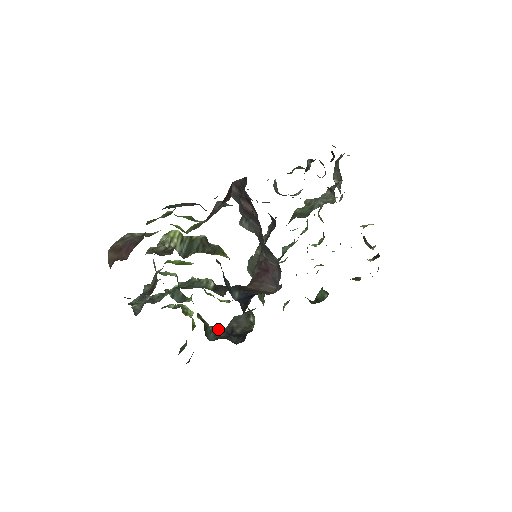
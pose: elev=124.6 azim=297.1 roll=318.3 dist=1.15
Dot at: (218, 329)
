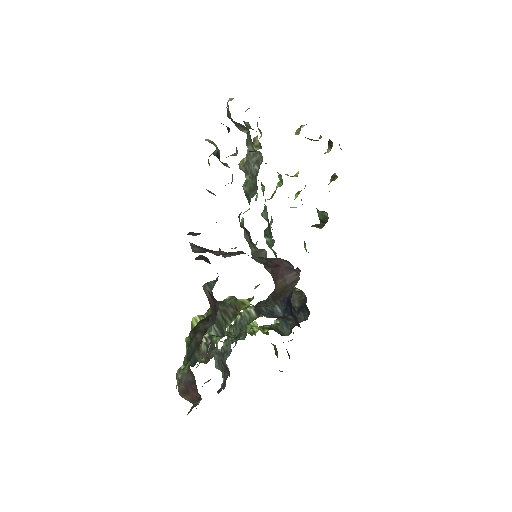
Dot at: (284, 319)
